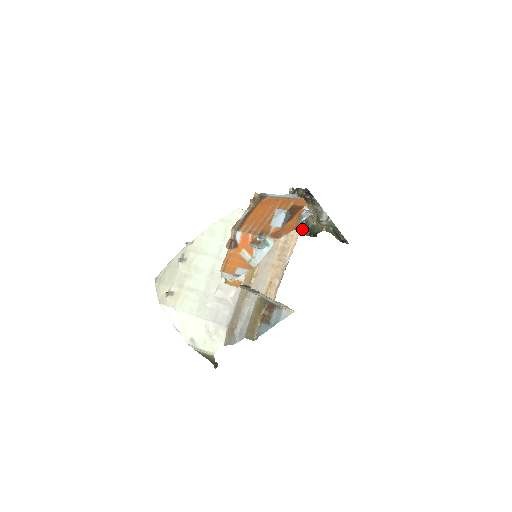
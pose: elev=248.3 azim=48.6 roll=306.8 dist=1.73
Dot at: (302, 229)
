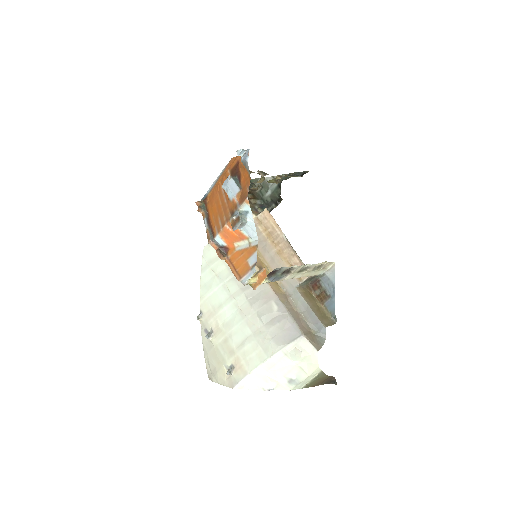
Dot at: (267, 209)
